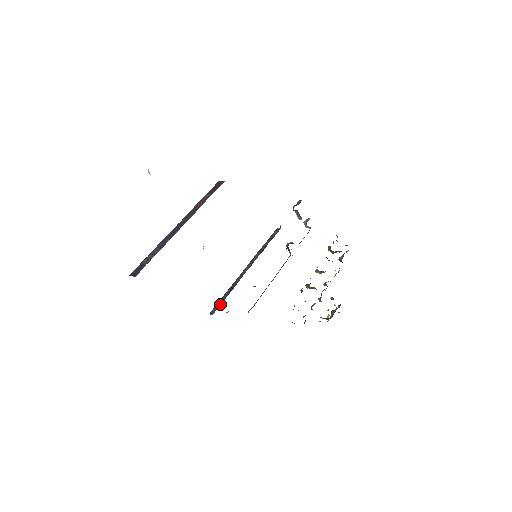
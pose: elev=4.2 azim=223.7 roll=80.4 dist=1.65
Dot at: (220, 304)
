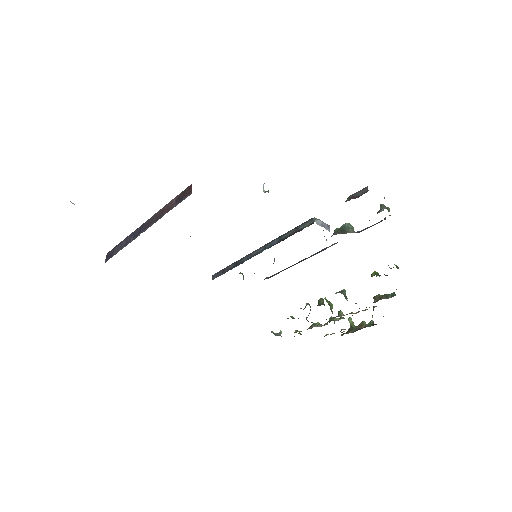
Dot at: (221, 274)
